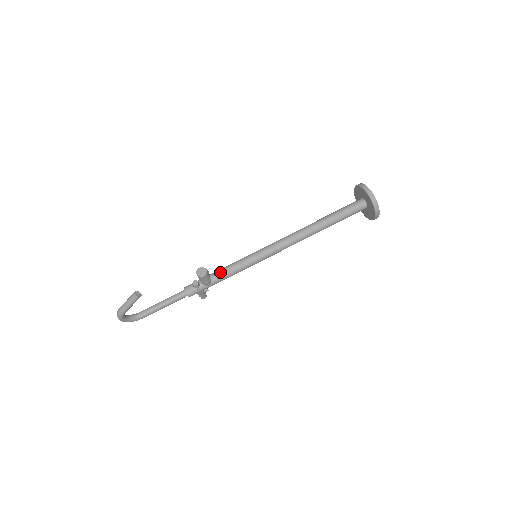
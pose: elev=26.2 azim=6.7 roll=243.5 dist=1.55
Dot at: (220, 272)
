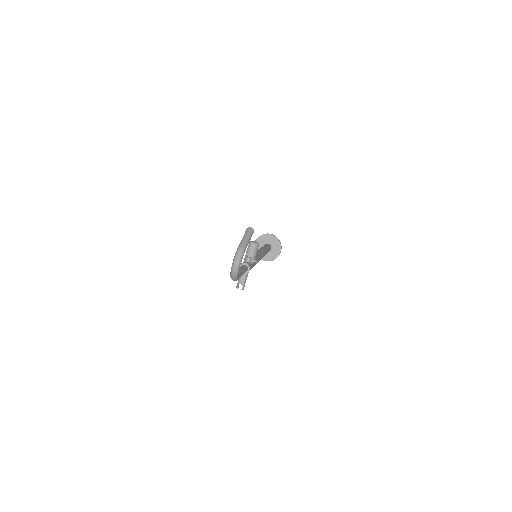
Dot at: occluded
